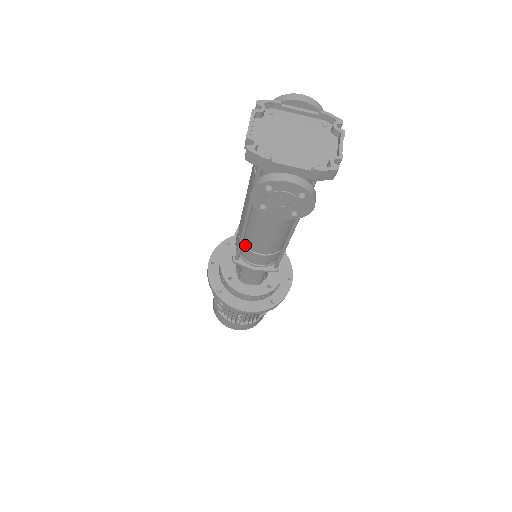
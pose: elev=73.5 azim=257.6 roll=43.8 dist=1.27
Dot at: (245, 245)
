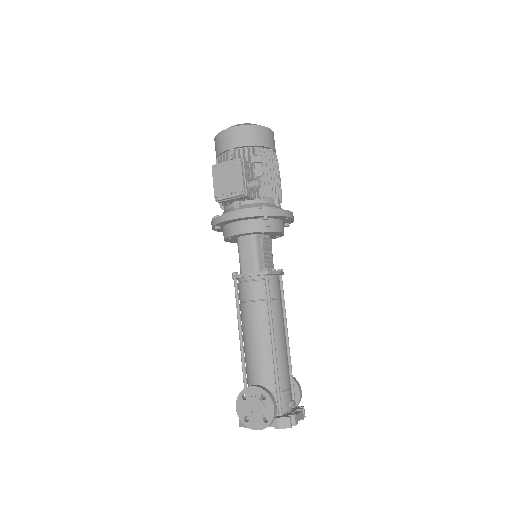
Dot at: occluded
